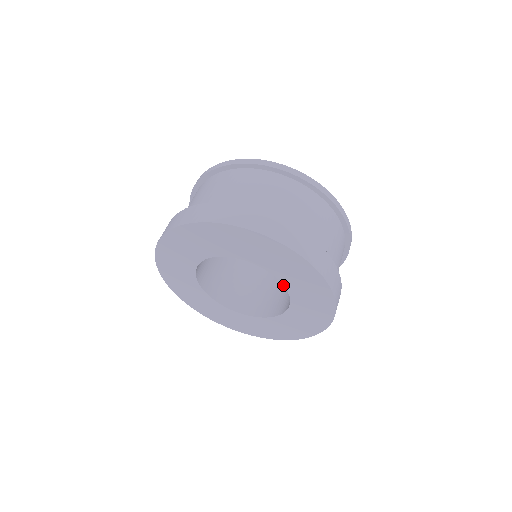
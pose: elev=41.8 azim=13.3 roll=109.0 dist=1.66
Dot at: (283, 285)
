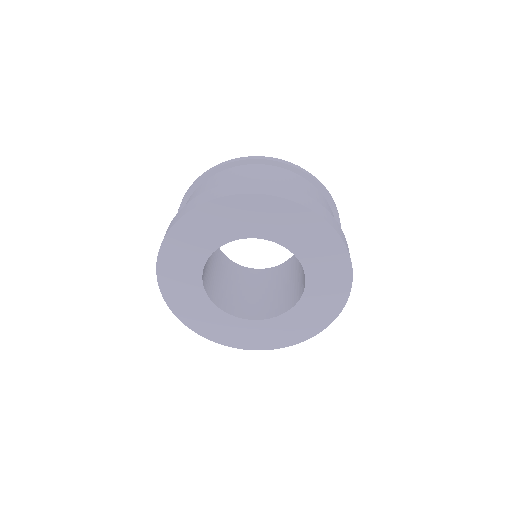
Dot at: (260, 293)
